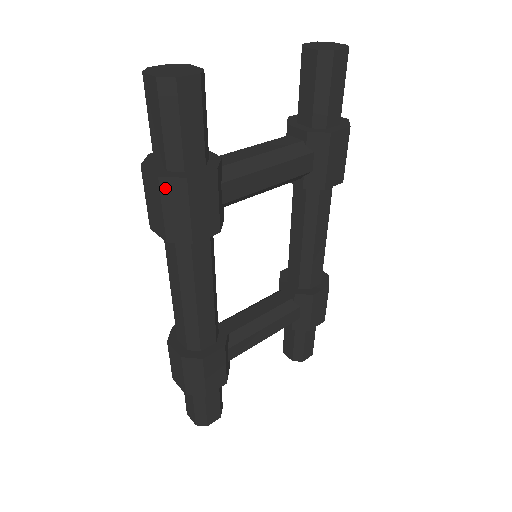
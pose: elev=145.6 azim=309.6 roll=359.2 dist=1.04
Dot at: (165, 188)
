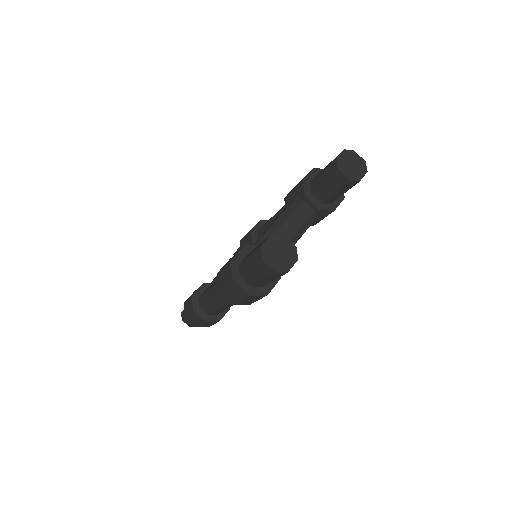
Dot at: (251, 297)
